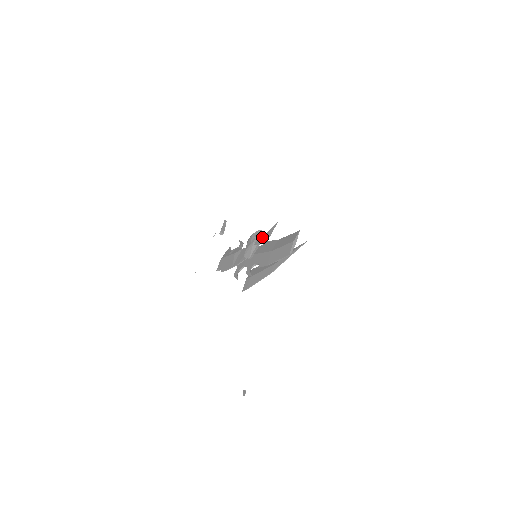
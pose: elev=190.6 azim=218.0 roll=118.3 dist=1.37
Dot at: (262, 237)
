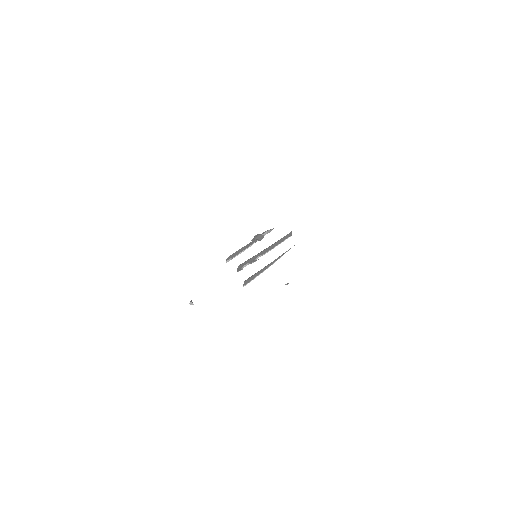
Dot at: occluded
